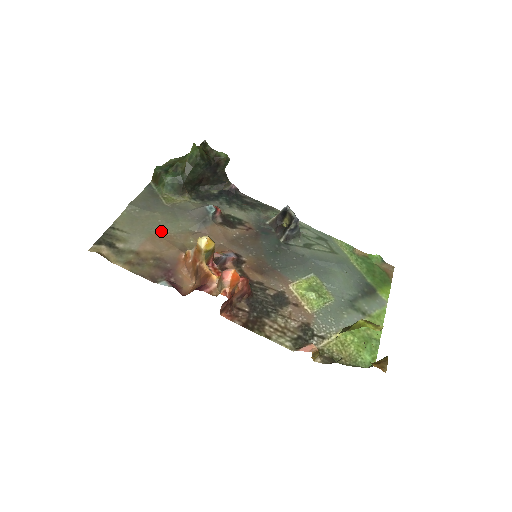
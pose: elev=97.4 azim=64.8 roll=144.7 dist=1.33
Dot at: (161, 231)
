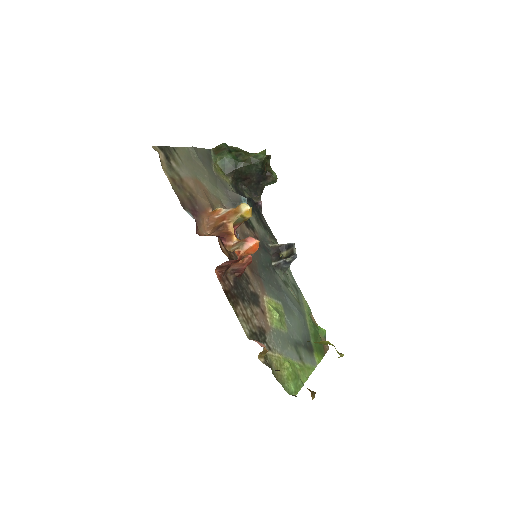
Dot at: (203, 183)
